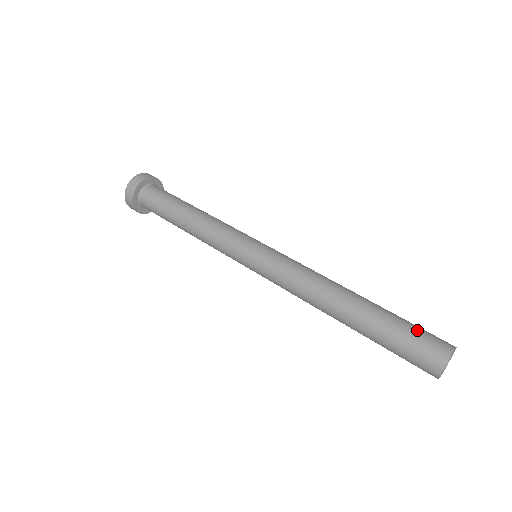
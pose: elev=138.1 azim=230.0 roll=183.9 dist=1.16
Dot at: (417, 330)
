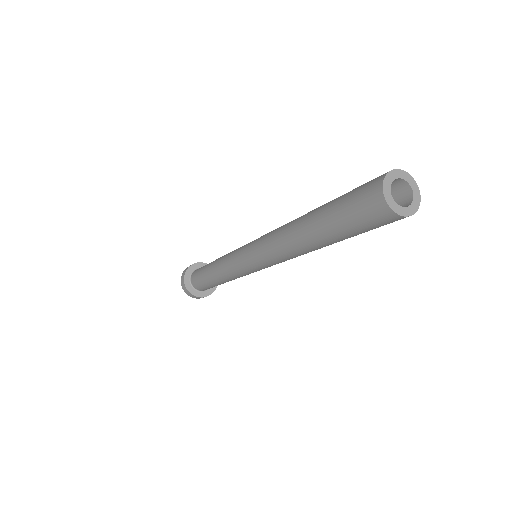
Dot at: occluded
